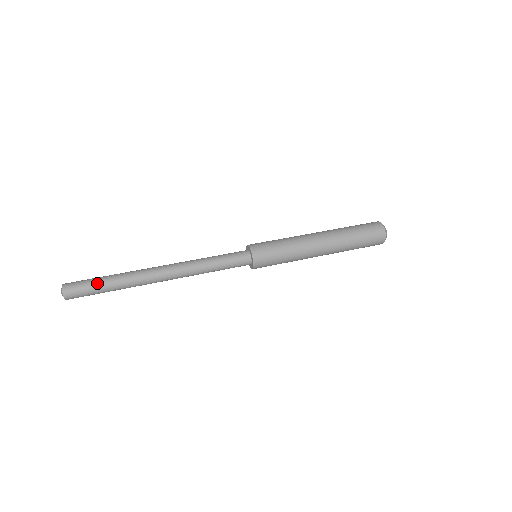
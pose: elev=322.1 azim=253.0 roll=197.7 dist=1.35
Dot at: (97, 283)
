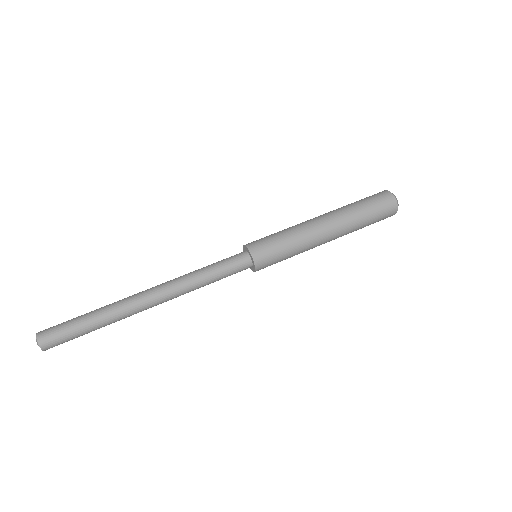
Dot at: (80, 331)
